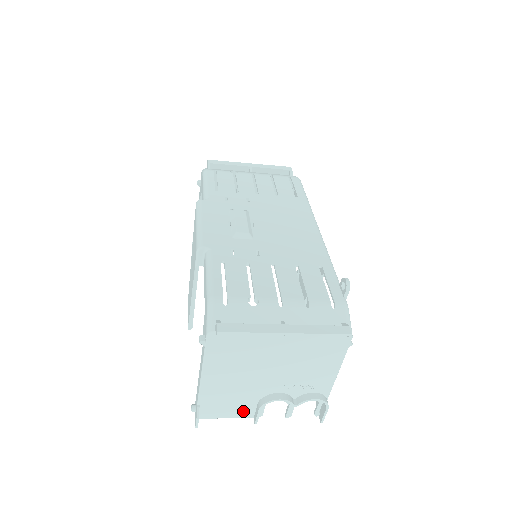
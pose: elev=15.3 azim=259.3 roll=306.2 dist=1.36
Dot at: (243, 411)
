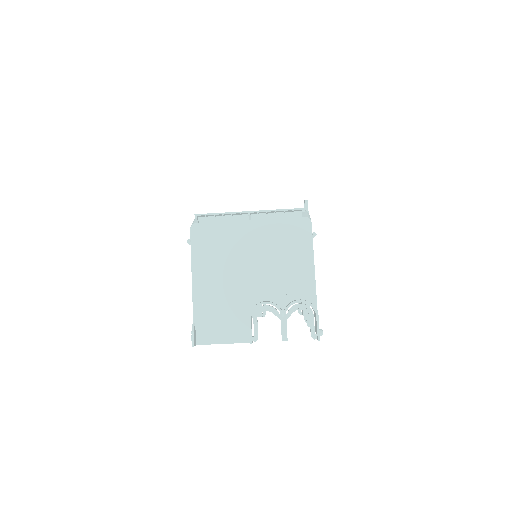
Dot at: (238, 332)
